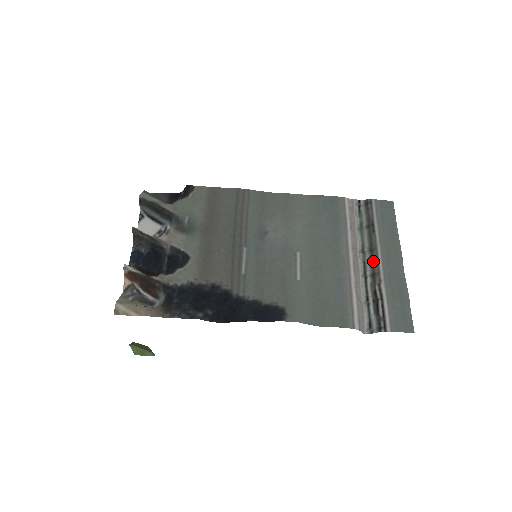
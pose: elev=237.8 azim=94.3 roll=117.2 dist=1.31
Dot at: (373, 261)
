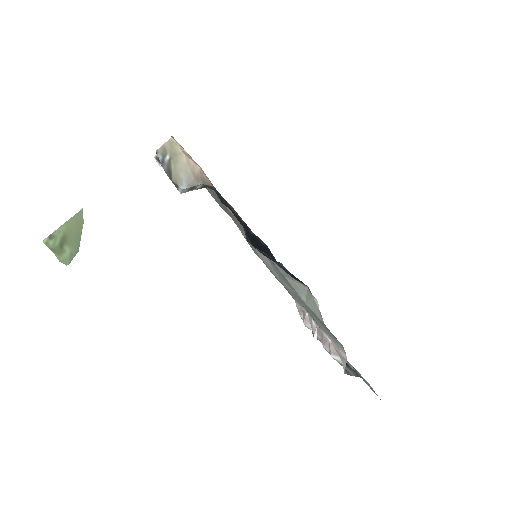
Dot at: occluded
